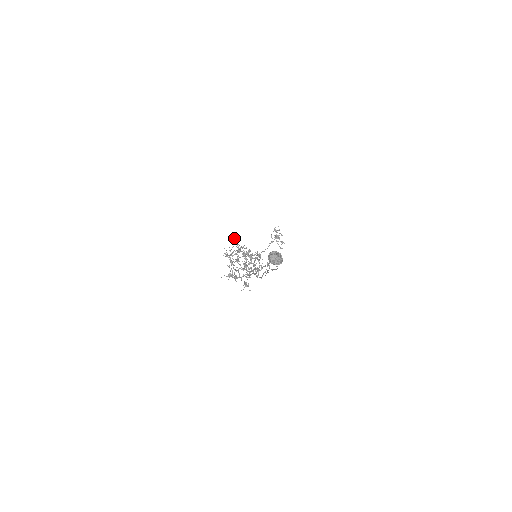
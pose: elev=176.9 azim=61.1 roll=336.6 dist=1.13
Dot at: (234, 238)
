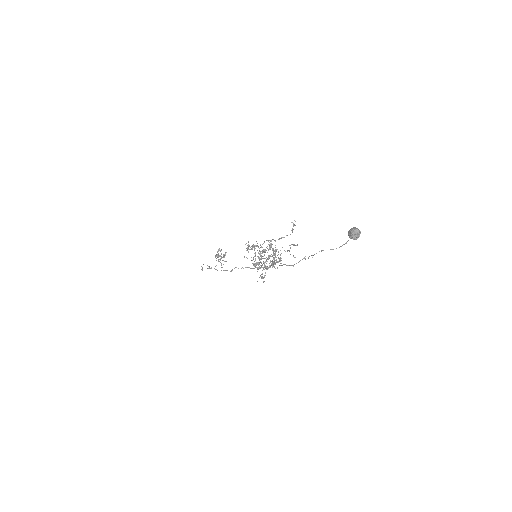
Dot at: occluded
